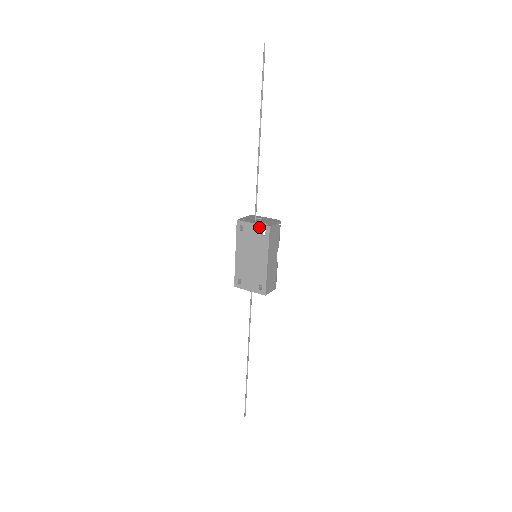
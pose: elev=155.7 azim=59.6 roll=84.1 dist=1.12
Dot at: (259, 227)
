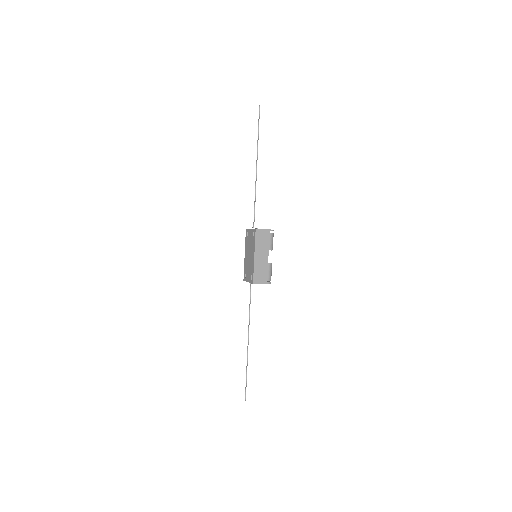
Dot at: (252, 231)
